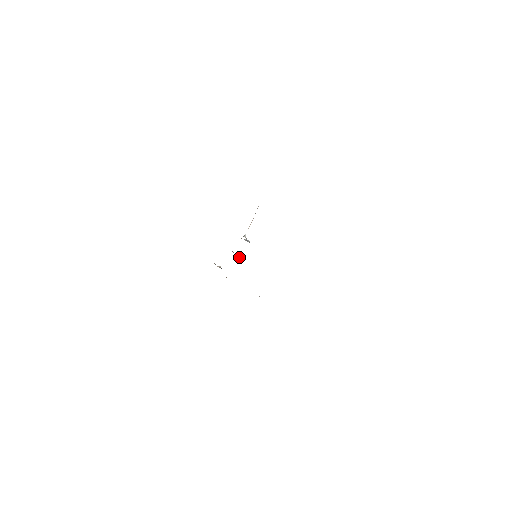
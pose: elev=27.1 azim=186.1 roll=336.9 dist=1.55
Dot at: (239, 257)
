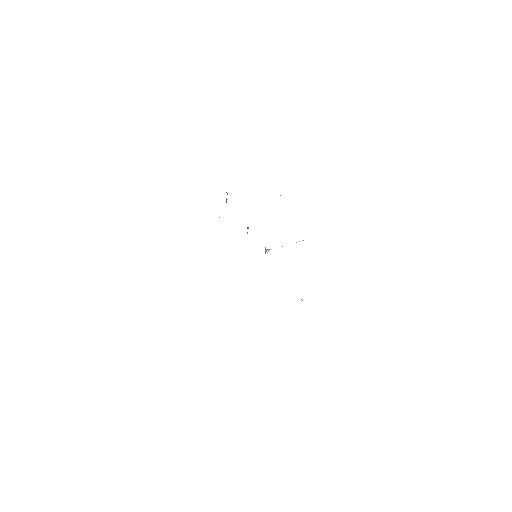
Dot at: occluded
